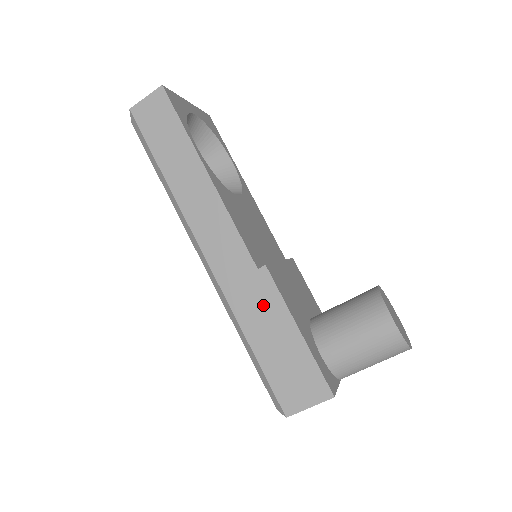
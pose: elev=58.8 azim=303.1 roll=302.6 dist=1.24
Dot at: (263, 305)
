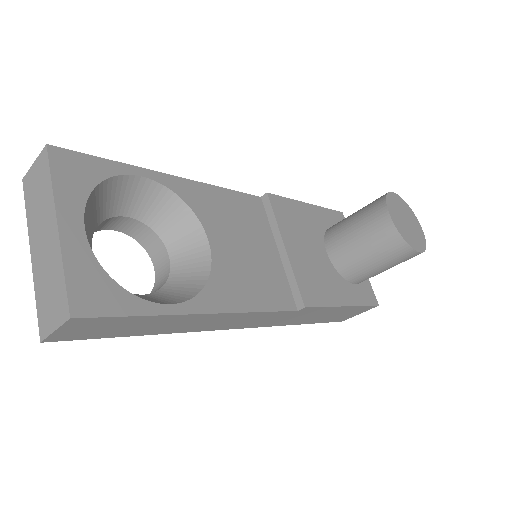
Dot at: (309, 315)
